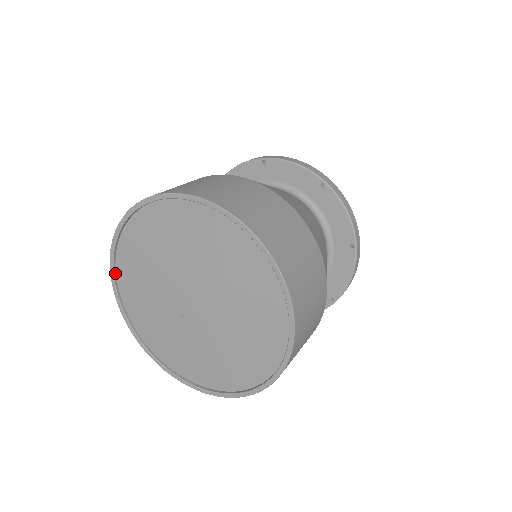
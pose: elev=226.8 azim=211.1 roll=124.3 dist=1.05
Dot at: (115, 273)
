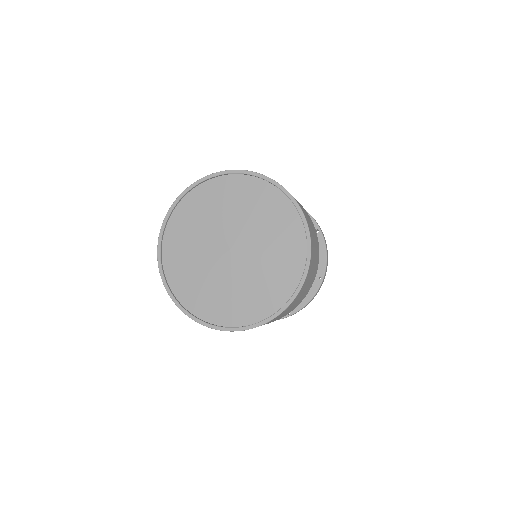
Dot at: (162, 267)
